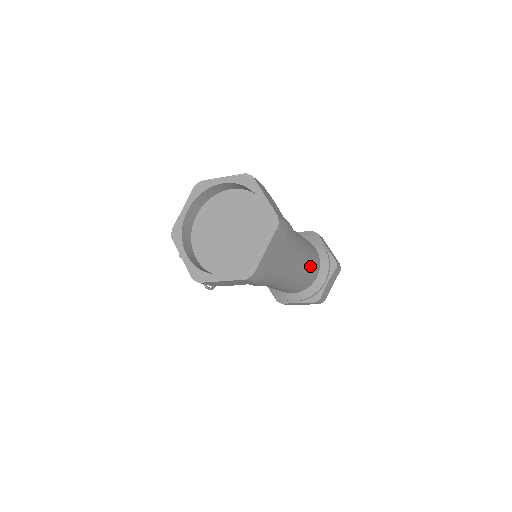
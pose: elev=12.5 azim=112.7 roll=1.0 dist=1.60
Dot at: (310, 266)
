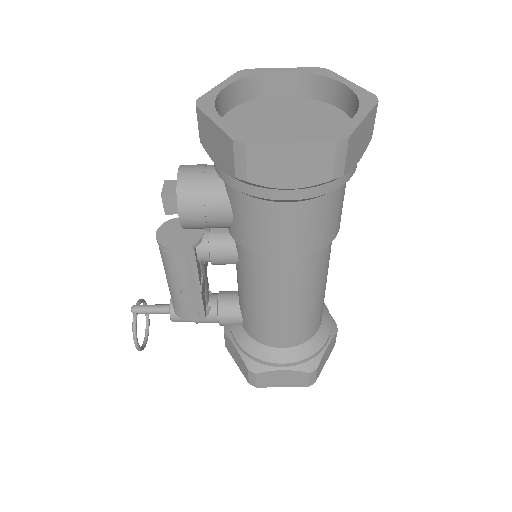
Dot at: (324, 293)
